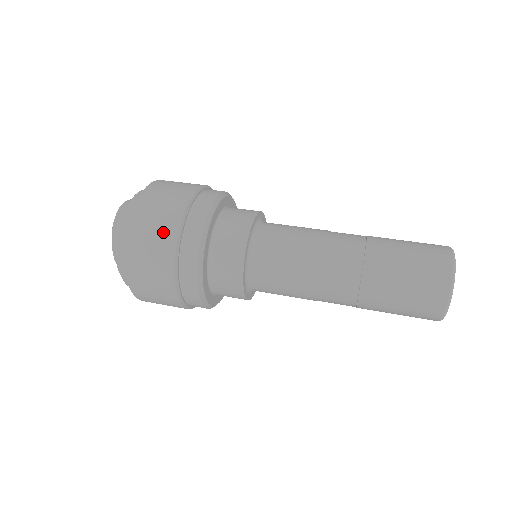
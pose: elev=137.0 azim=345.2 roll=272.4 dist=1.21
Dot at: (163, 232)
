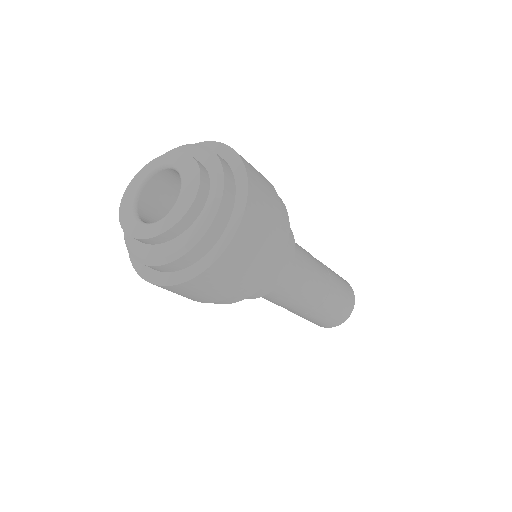
Dot at: (255, 262)
